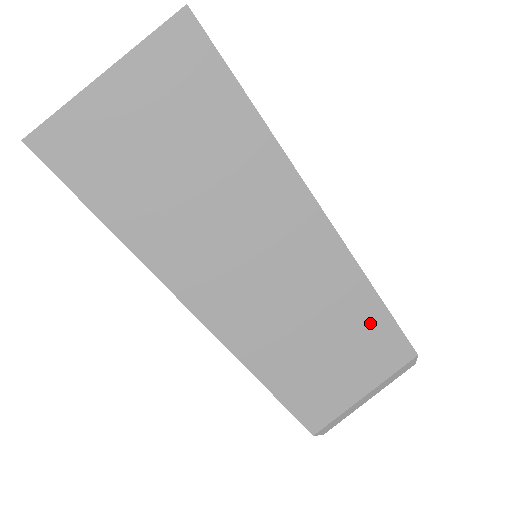
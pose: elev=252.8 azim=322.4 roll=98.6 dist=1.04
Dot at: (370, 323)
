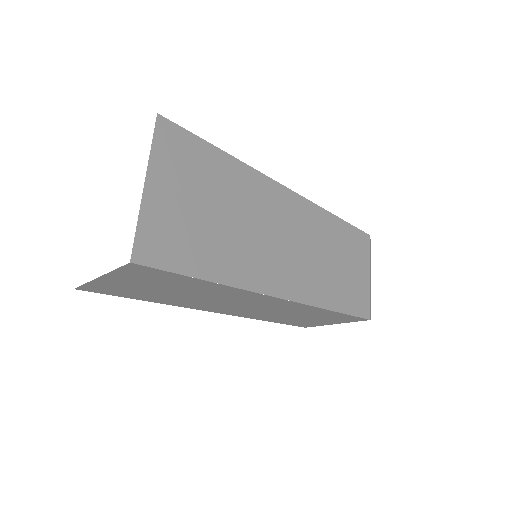
Dot at: (331, 315)
